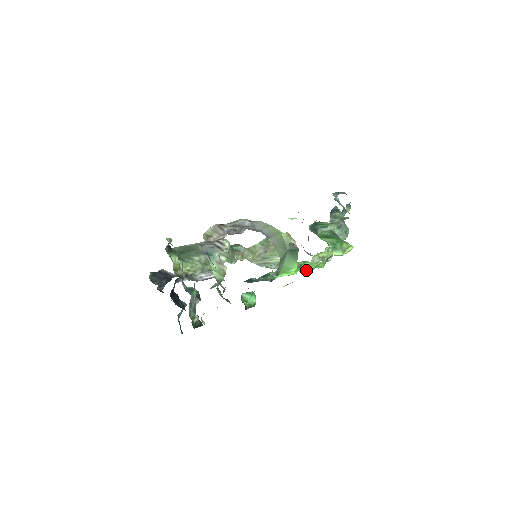
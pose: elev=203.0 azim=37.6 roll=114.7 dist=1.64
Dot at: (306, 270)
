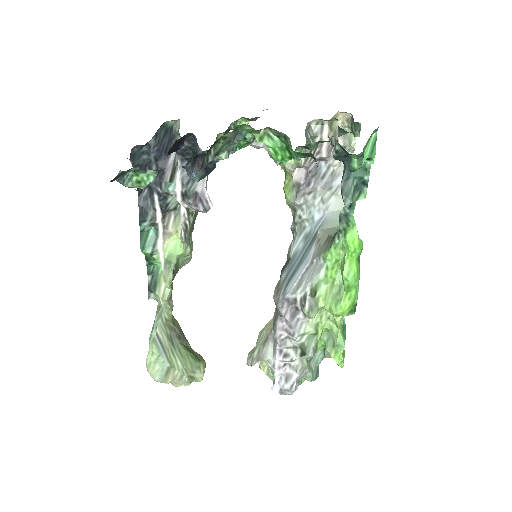
Dot at: (352, 270)
